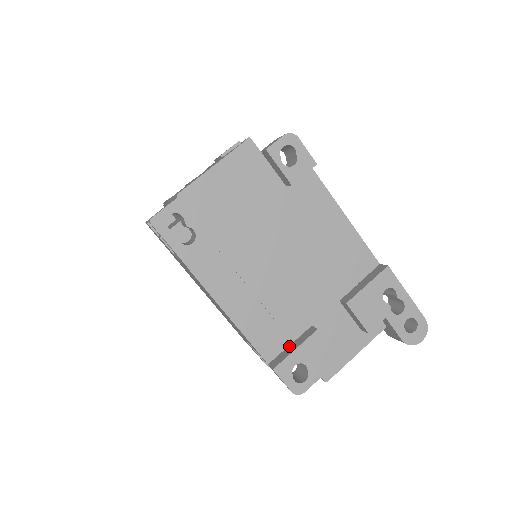
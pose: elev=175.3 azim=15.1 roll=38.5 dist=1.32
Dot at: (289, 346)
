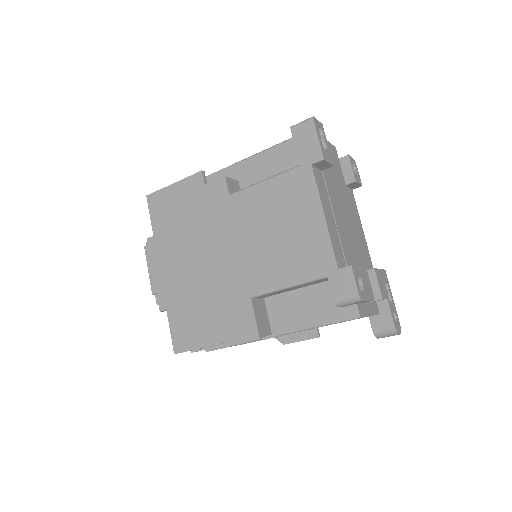
Dot at: occluded
